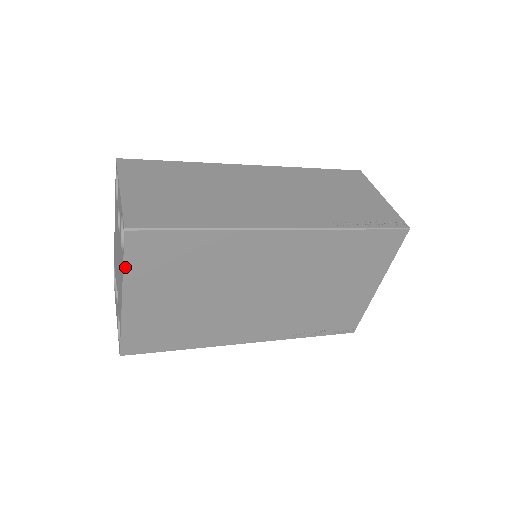
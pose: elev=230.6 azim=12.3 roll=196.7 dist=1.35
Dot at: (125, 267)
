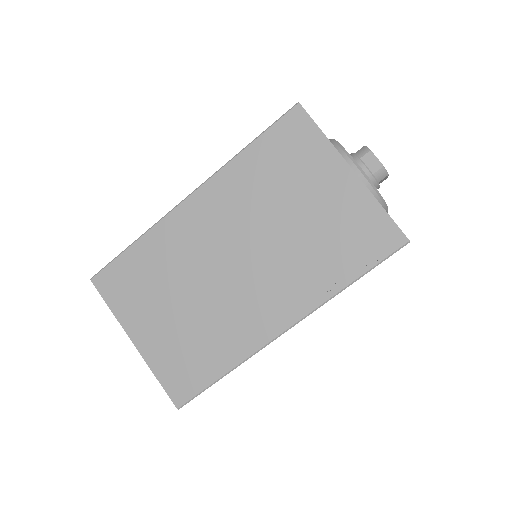
Dot at: (112, 309)
